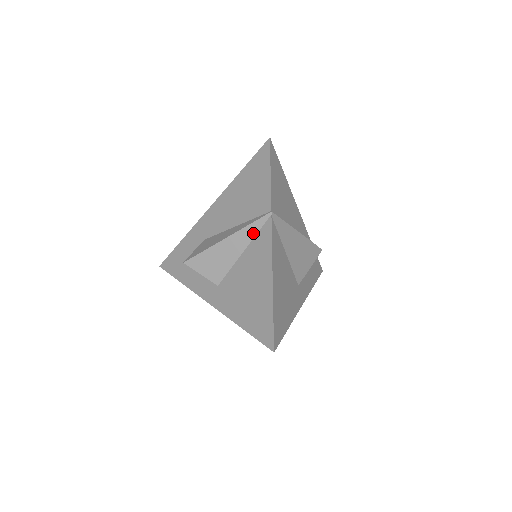
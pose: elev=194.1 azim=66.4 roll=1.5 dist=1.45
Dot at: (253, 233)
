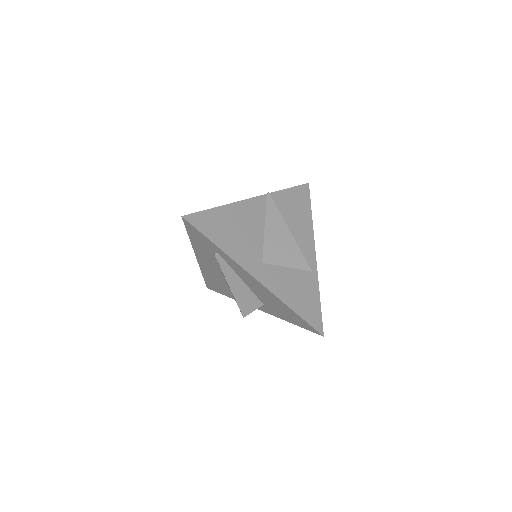
Dot at: occluded
